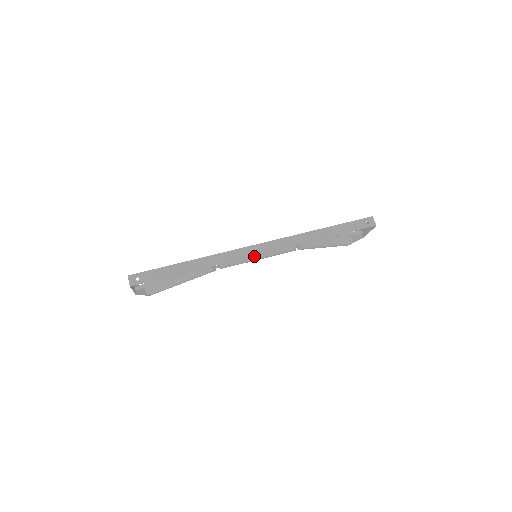
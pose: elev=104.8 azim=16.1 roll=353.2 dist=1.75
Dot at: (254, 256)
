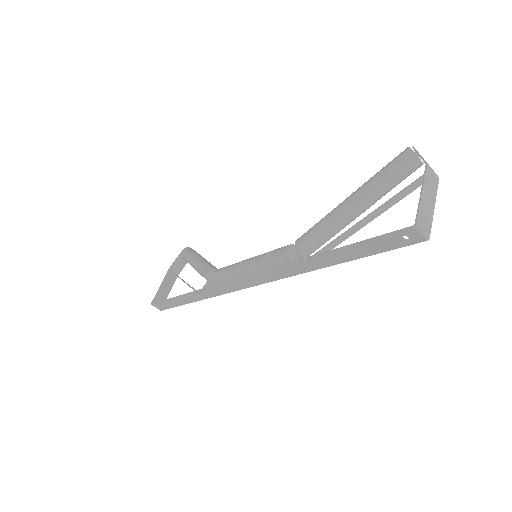
Dot at: occluded
